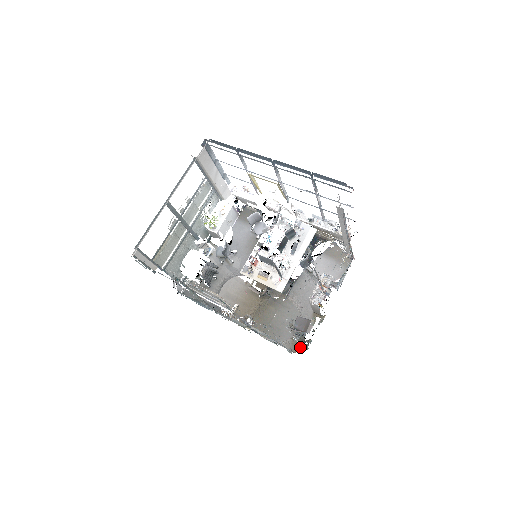
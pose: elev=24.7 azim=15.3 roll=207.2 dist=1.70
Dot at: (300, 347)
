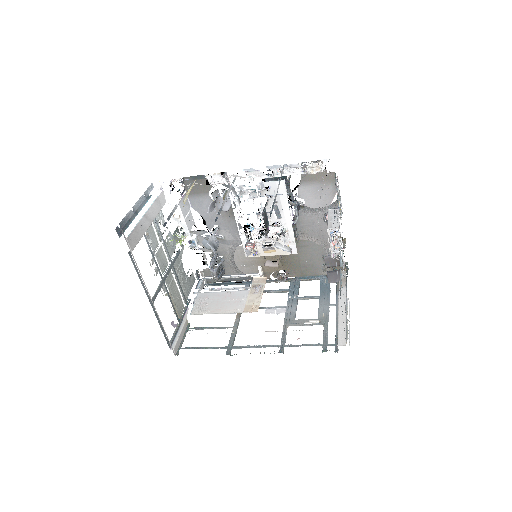
Dot at: occluded
